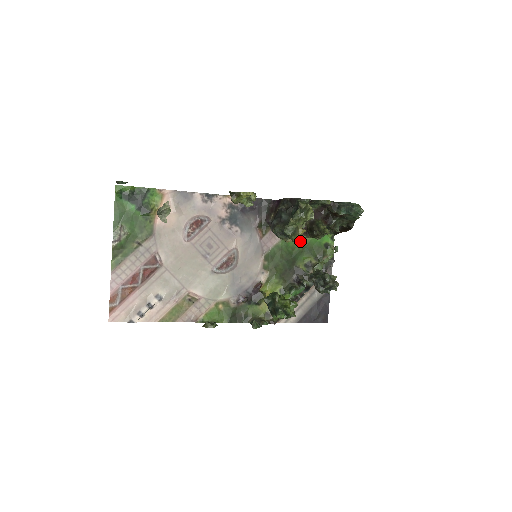
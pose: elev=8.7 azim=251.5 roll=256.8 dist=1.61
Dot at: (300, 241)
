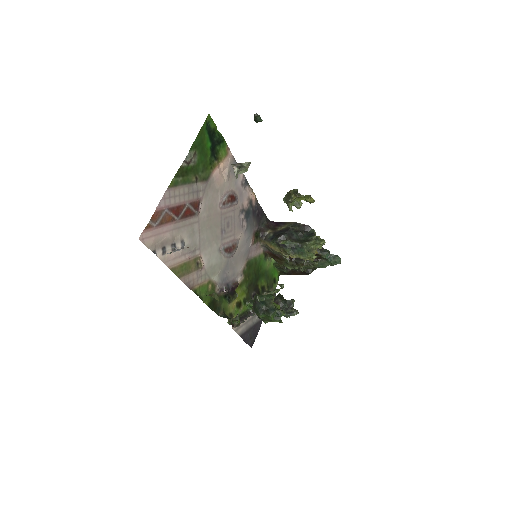
Dot at: (313, 260)
